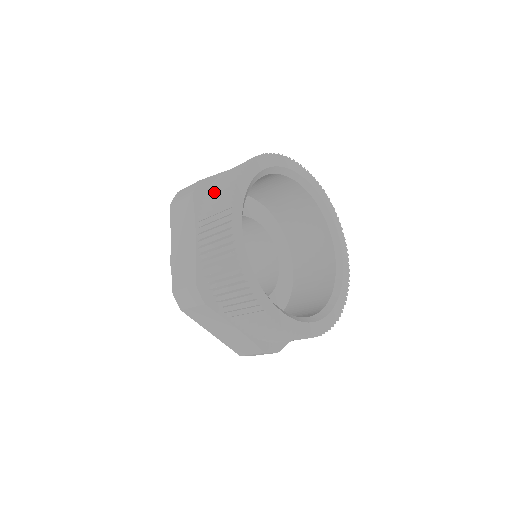
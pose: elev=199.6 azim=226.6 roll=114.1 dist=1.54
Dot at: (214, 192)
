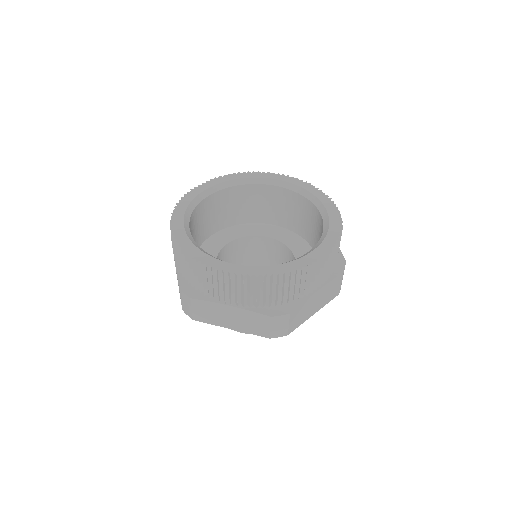
Dot at: occluded
